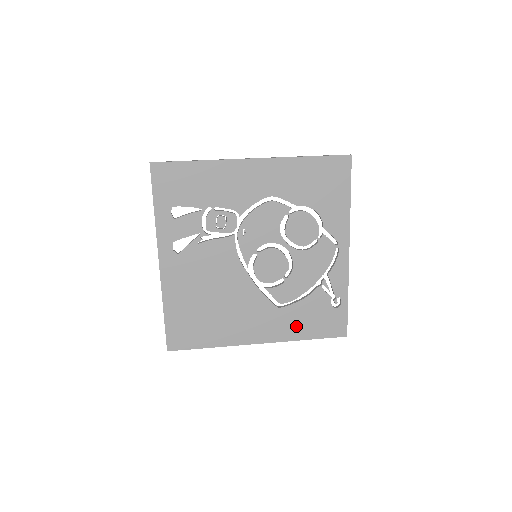
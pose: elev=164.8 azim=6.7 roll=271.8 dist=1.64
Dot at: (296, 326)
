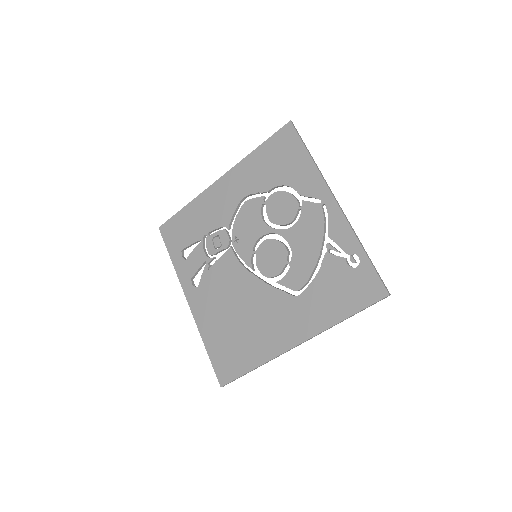
Dot at: (325, 308)
